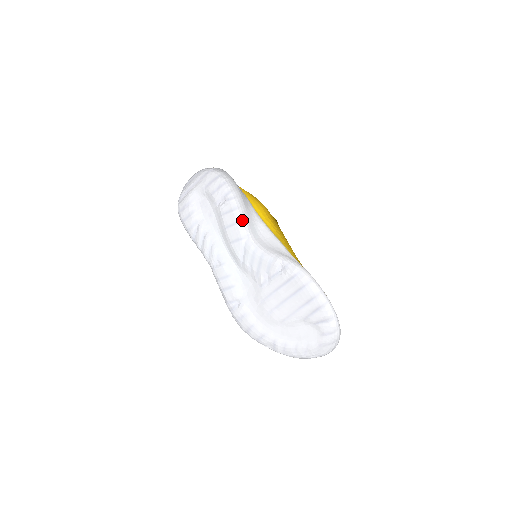
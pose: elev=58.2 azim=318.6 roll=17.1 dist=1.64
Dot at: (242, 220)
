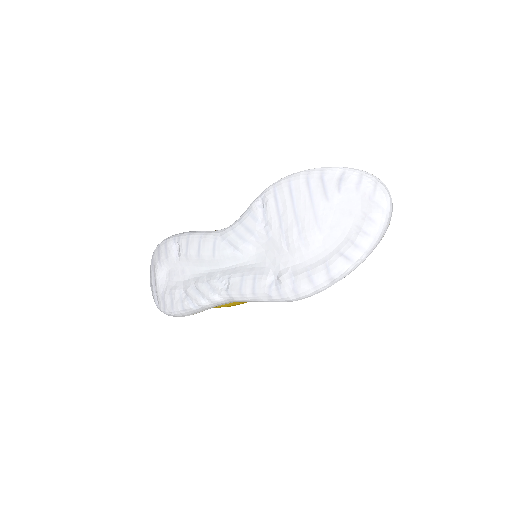
Dot at: (202, 233)
